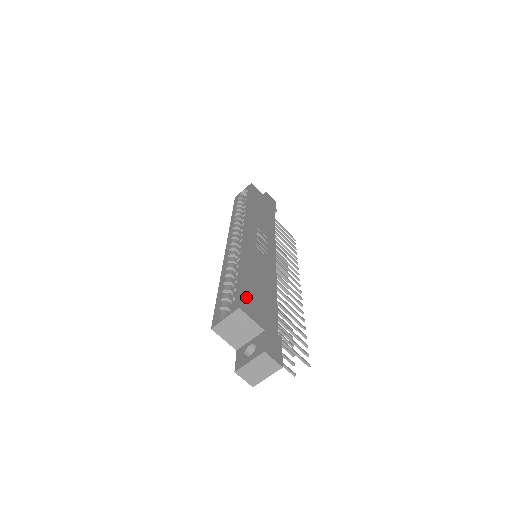
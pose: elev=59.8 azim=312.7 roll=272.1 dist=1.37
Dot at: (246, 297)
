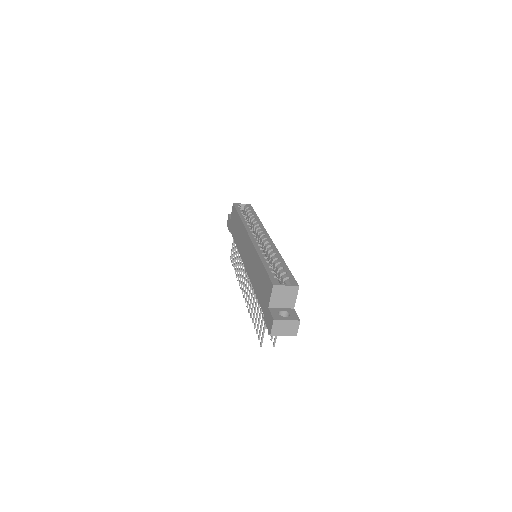
Dot at: occluded
